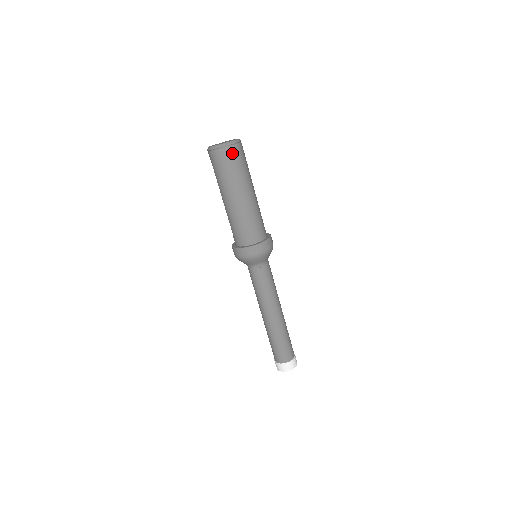
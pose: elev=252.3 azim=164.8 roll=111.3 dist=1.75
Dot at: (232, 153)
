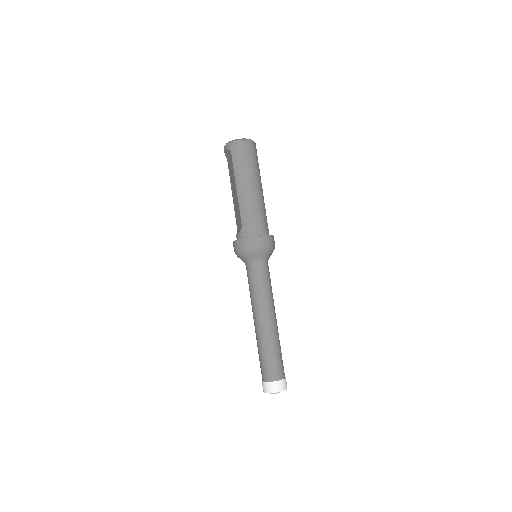
Dot at: (254, 149)
